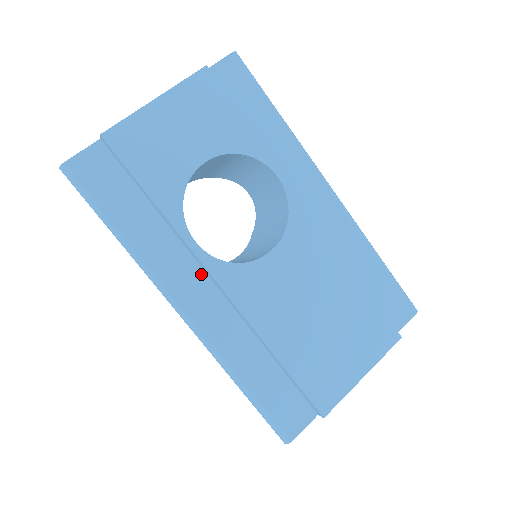
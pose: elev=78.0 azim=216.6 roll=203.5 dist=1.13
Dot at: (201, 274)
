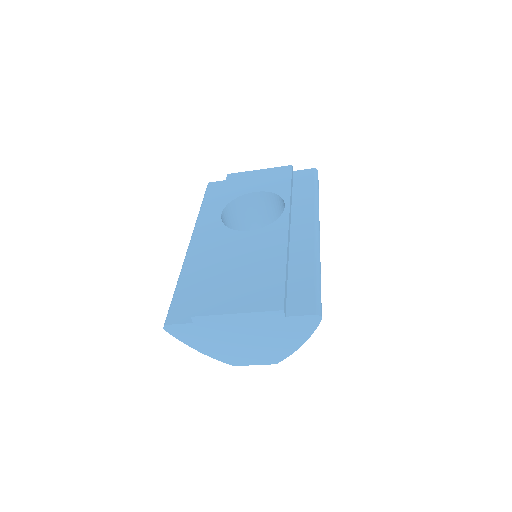
Dot at: occluded
